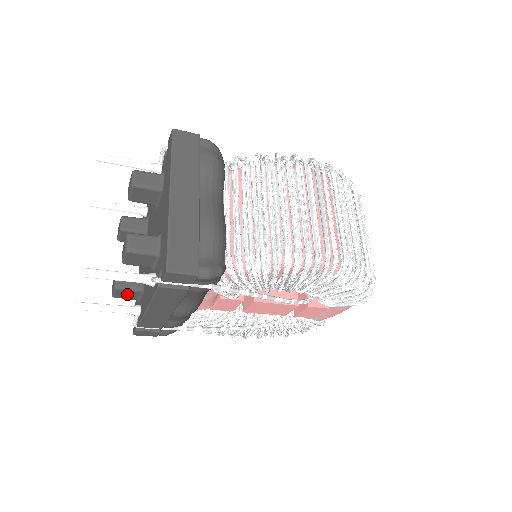
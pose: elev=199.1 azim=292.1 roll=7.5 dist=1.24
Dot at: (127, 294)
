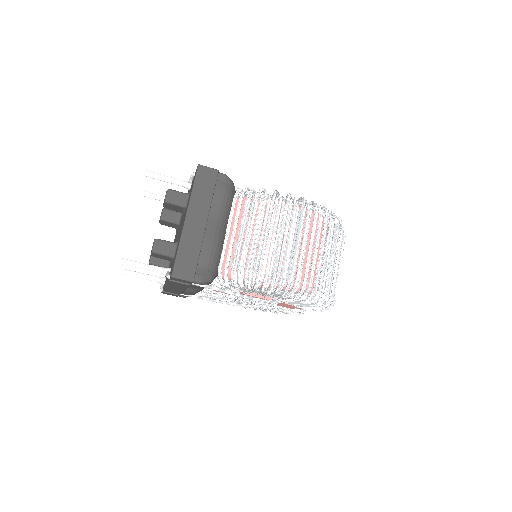
Dot at: occluded
